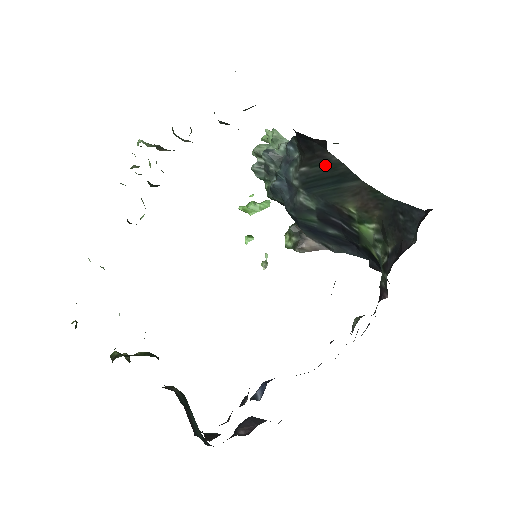
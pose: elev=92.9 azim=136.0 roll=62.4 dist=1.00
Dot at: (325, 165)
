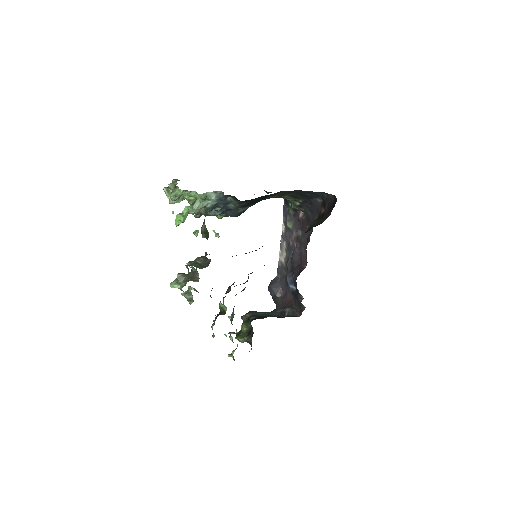
Dot at: (259, 198)
